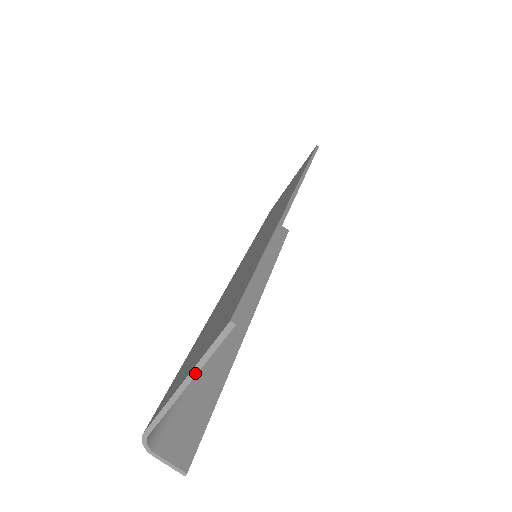
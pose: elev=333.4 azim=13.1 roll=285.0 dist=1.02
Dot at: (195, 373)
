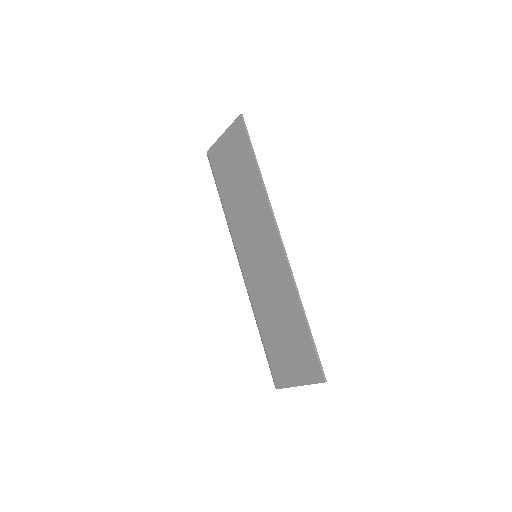
Dot at: occluded
